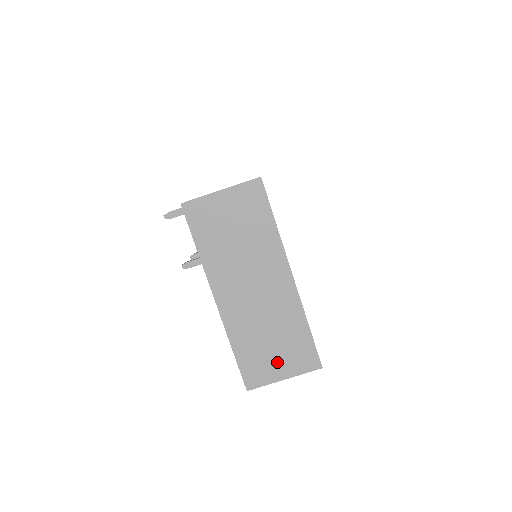
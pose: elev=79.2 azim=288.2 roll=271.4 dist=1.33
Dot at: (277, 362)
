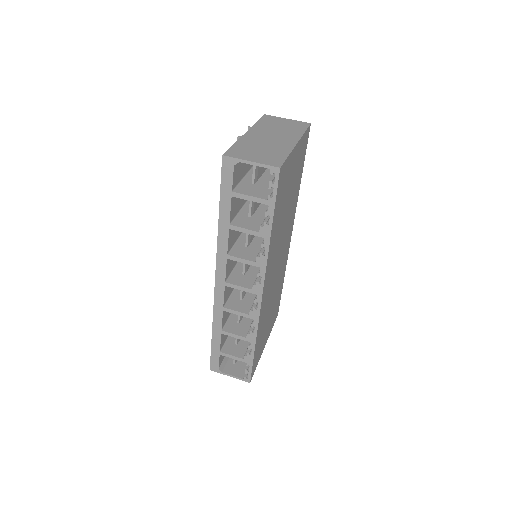
Dot at: (254, 156)
